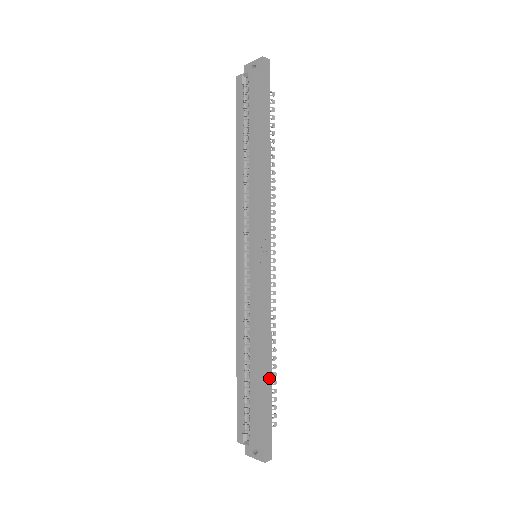
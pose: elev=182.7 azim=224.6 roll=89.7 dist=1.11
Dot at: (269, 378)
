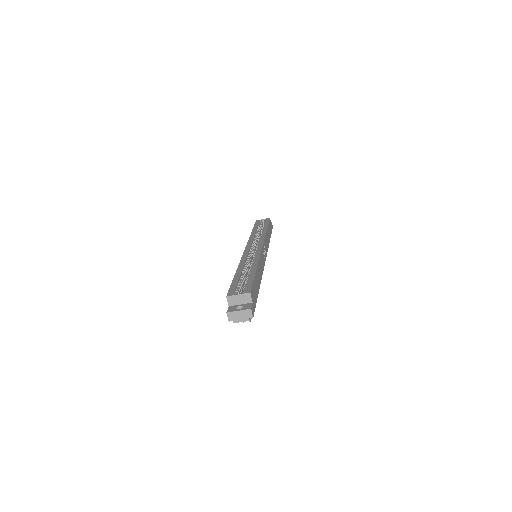
Dot at: (259, 287)
